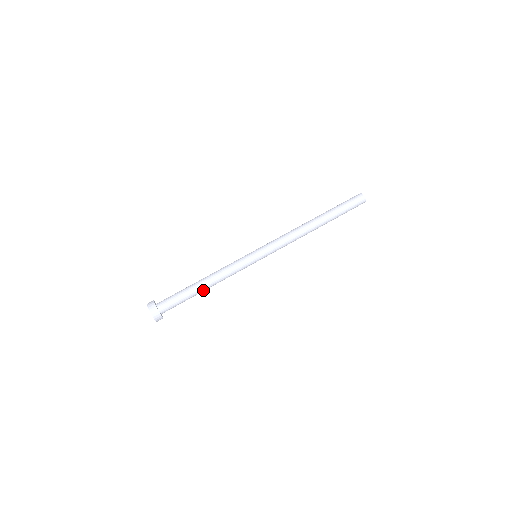
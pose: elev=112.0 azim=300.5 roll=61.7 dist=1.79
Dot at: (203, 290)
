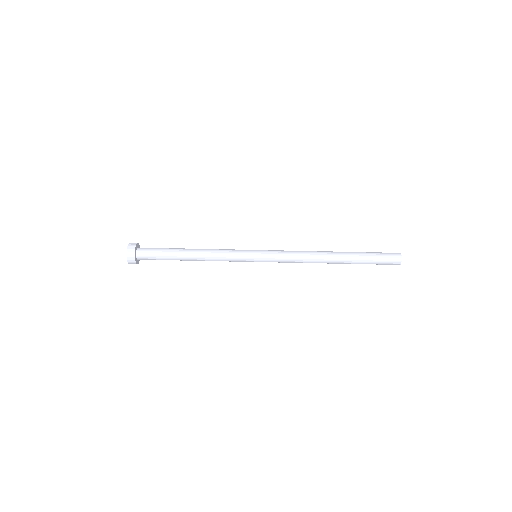
Dot at: (187, 260)
